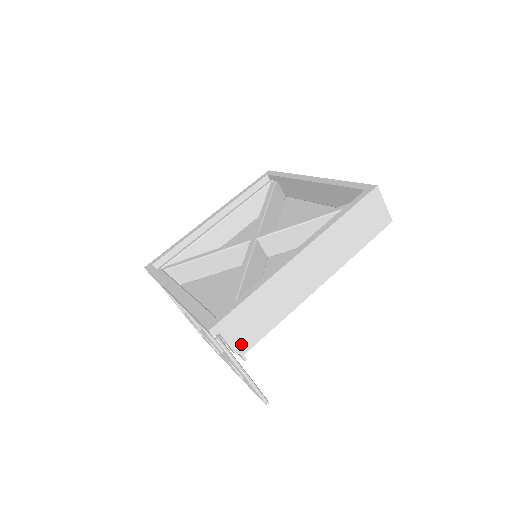
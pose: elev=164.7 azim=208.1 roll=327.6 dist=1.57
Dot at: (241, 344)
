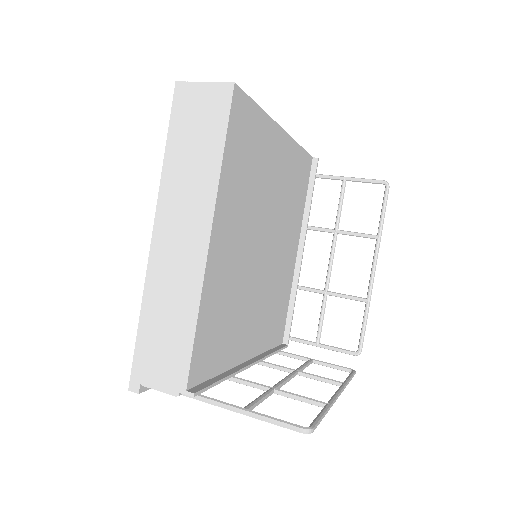
Dot at: (173, 381)
